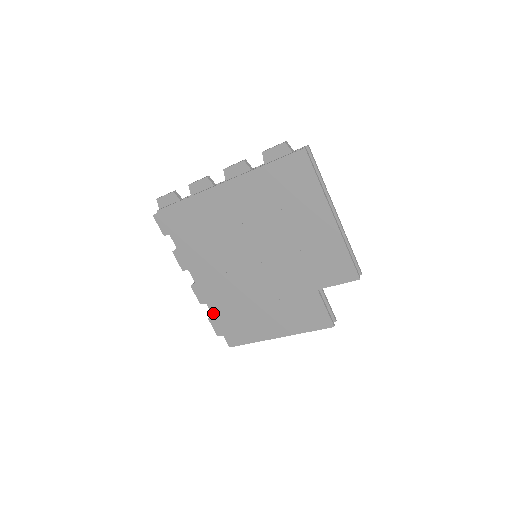
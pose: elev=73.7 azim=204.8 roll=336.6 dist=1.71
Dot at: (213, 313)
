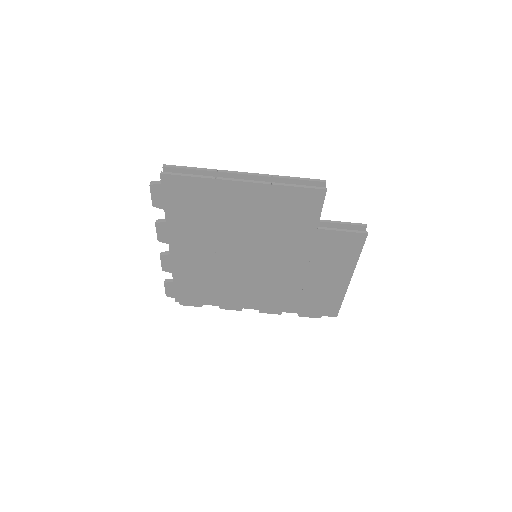
Dot at: (294, 312)
